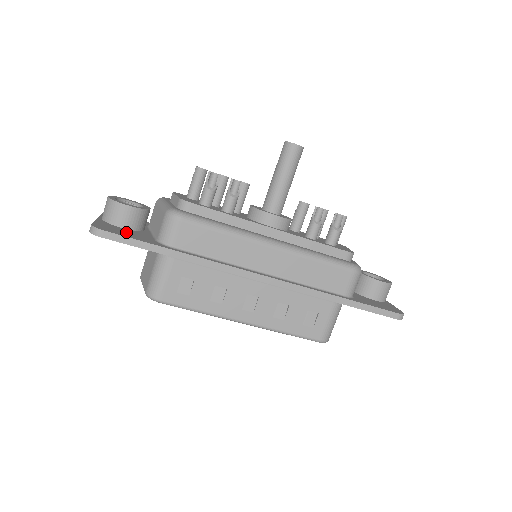
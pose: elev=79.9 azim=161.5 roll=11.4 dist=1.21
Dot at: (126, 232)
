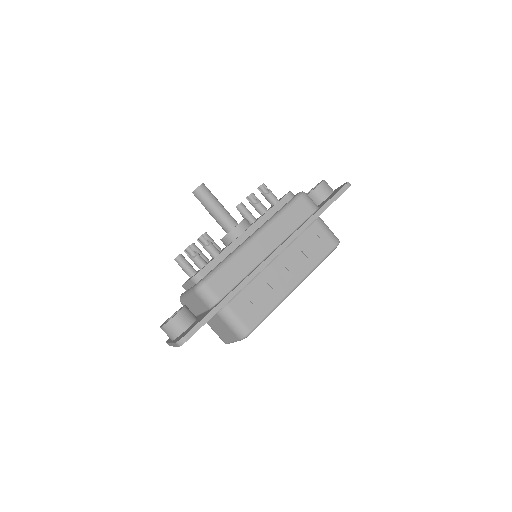
Dot at: (193, 325)
